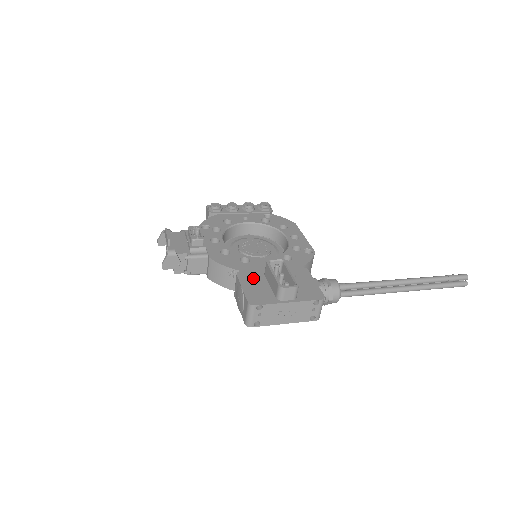
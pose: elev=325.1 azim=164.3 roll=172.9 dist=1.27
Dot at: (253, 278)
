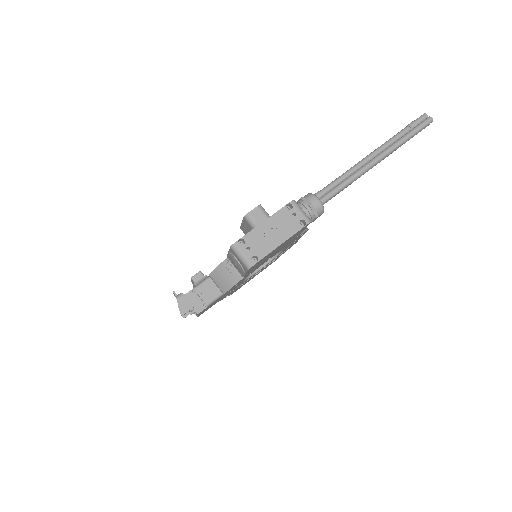
Dot at: occluded
